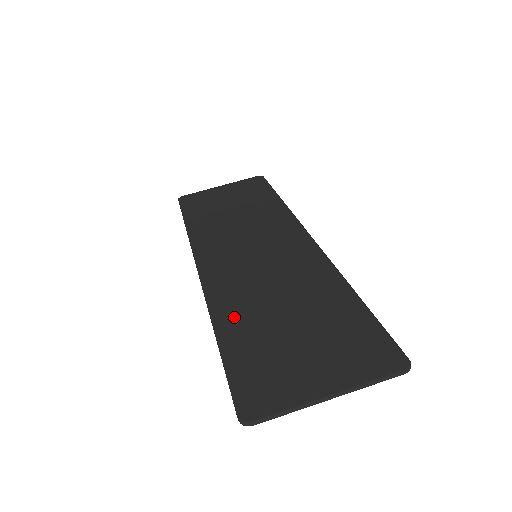
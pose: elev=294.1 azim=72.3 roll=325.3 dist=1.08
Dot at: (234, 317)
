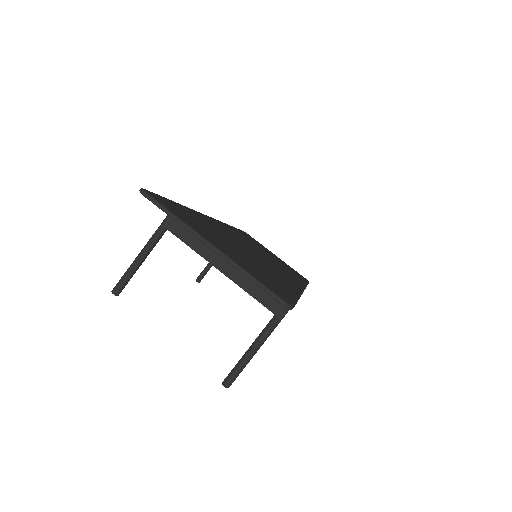
Dot at: (206, 220)
